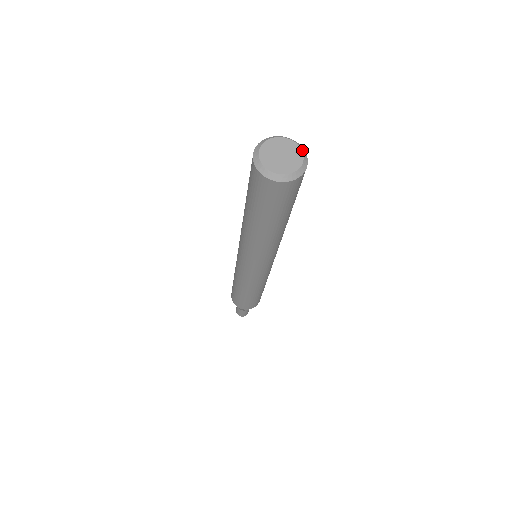
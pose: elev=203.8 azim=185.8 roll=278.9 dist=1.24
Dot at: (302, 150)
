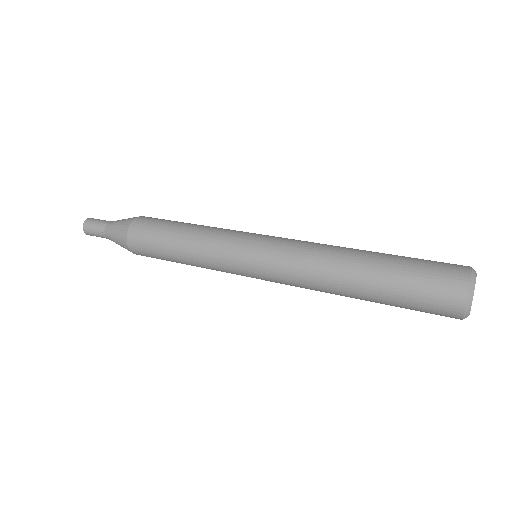
Dot at: occluded
